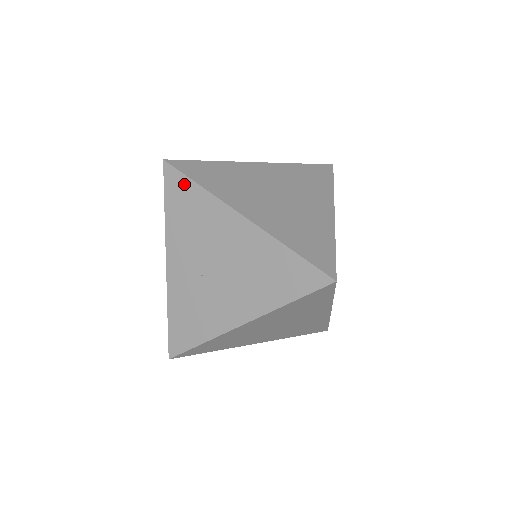
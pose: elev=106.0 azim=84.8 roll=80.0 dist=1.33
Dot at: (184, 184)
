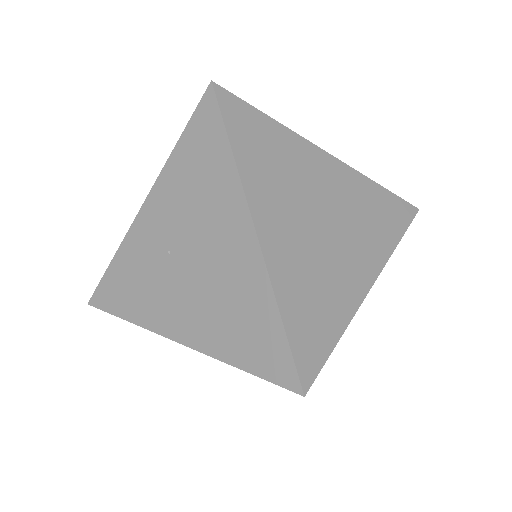
Dot at: (215, 132)
